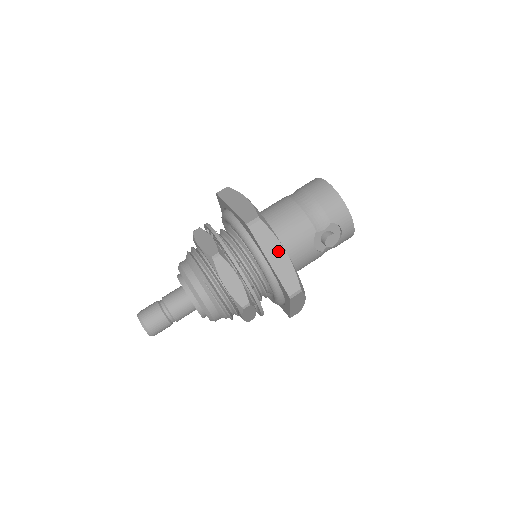
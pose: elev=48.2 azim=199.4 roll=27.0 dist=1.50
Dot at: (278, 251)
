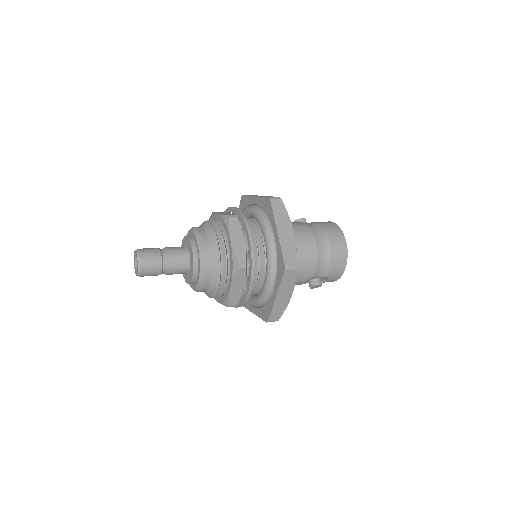
Dot at: (288, 293)
